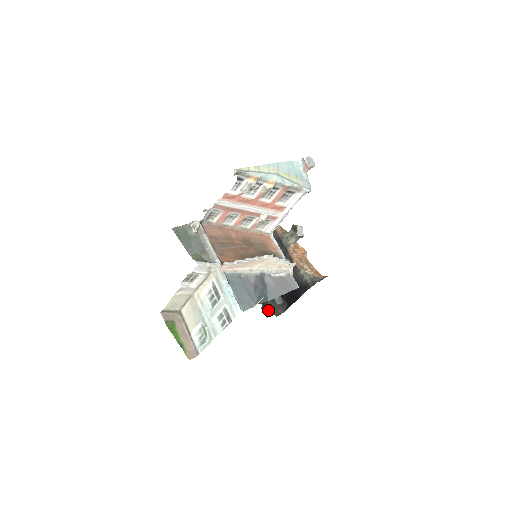
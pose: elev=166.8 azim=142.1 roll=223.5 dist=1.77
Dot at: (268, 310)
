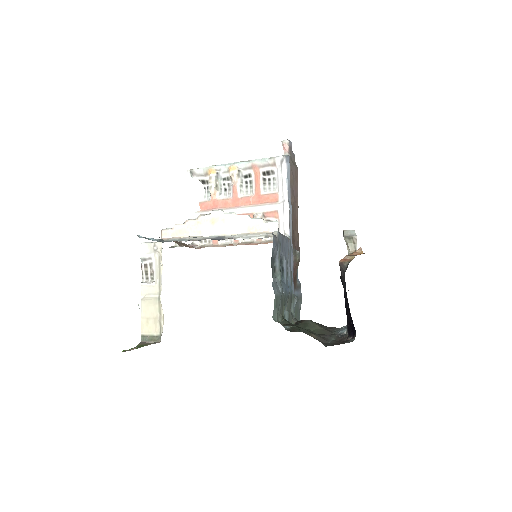
Dot at: occluded
